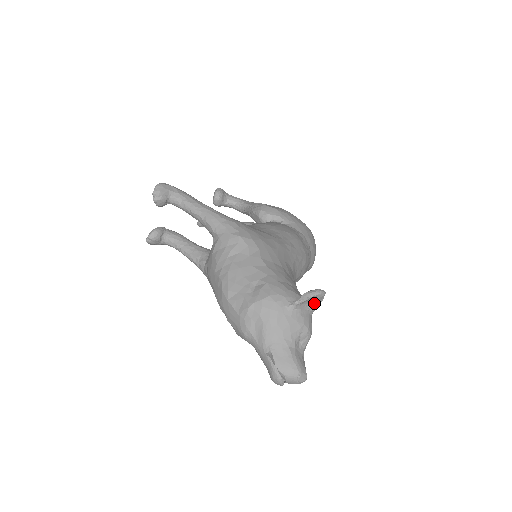
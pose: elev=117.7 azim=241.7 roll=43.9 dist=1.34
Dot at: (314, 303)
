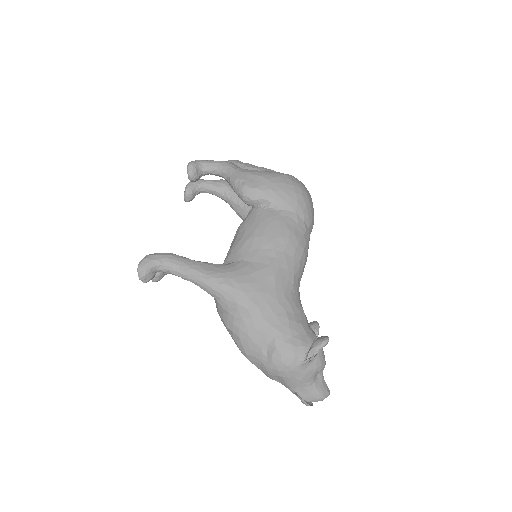
Dot at: occluded
